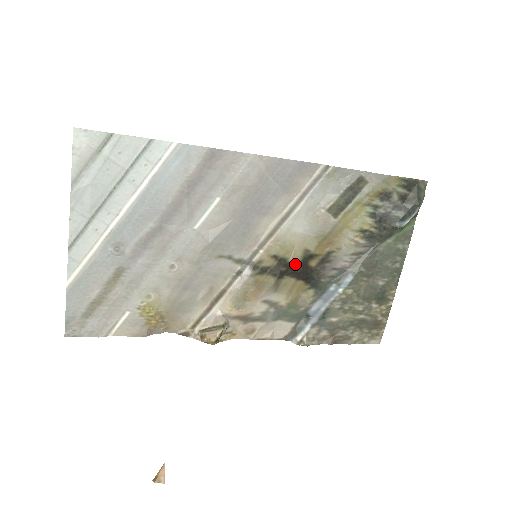
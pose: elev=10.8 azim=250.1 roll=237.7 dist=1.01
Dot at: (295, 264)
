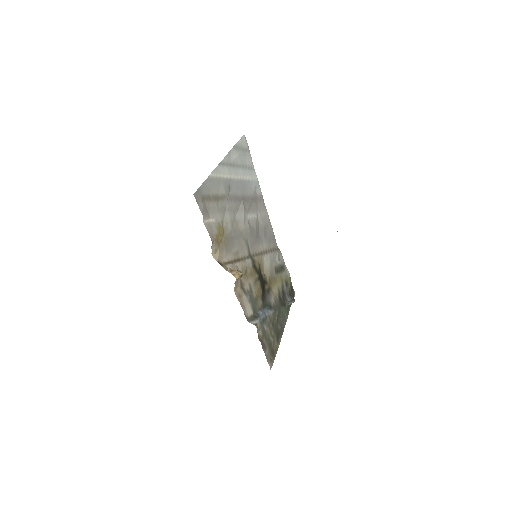
Dot at: (263, 278)
